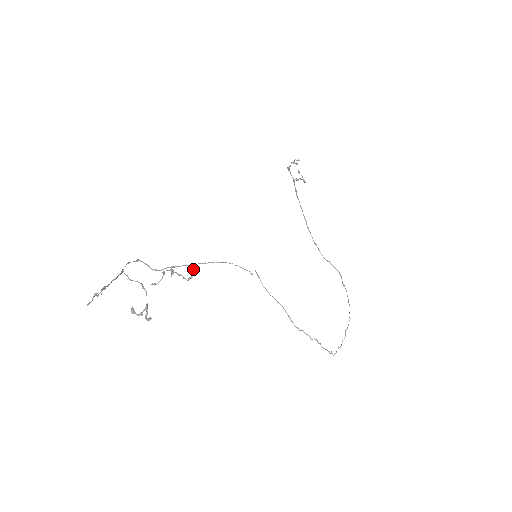
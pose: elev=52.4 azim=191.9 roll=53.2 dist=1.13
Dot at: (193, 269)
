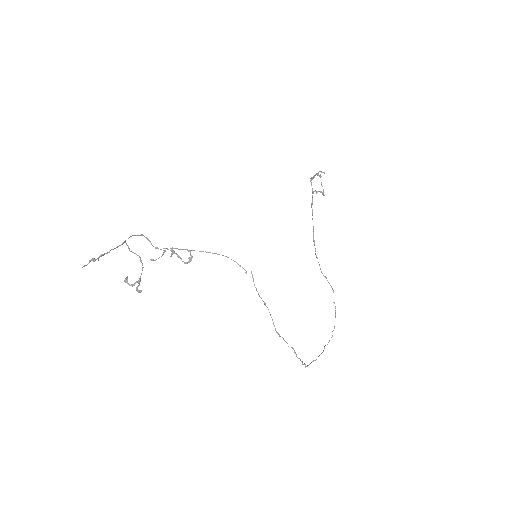
Dot at: occluded
